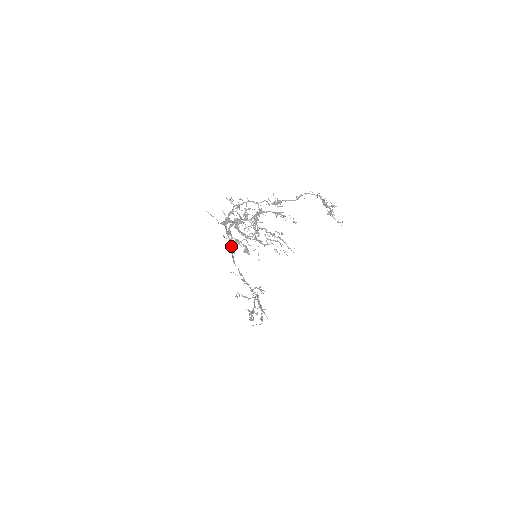
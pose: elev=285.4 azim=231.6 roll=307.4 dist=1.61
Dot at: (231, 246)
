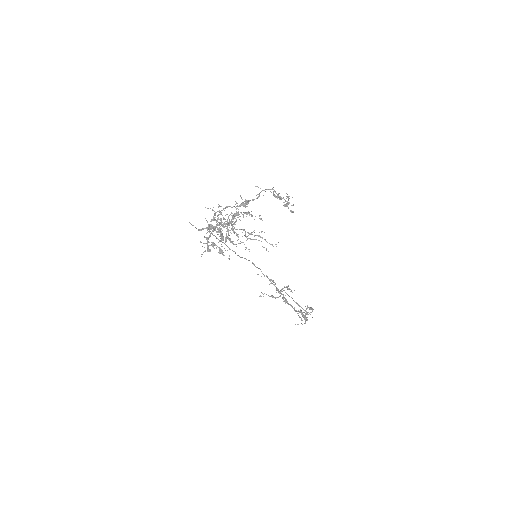
Dot at: occluded
